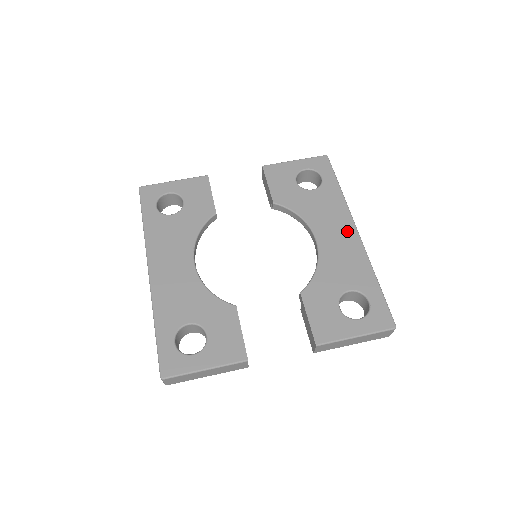
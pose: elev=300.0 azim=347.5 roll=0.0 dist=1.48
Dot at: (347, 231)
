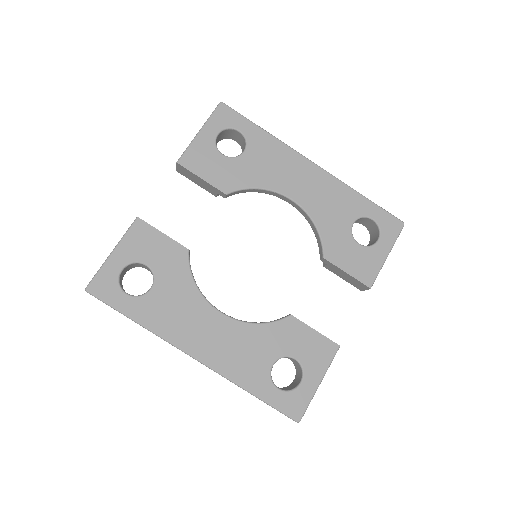
Dot at: (307, 170)
